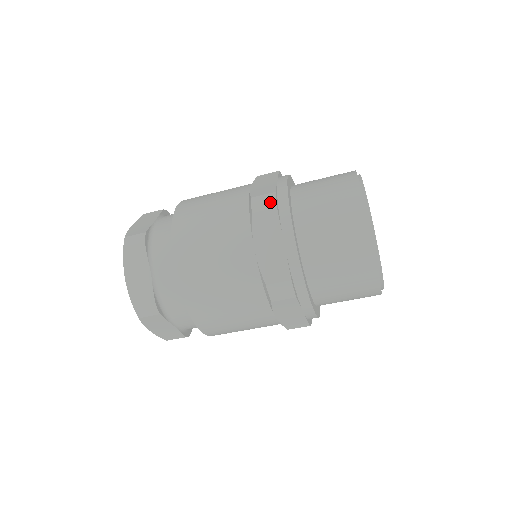
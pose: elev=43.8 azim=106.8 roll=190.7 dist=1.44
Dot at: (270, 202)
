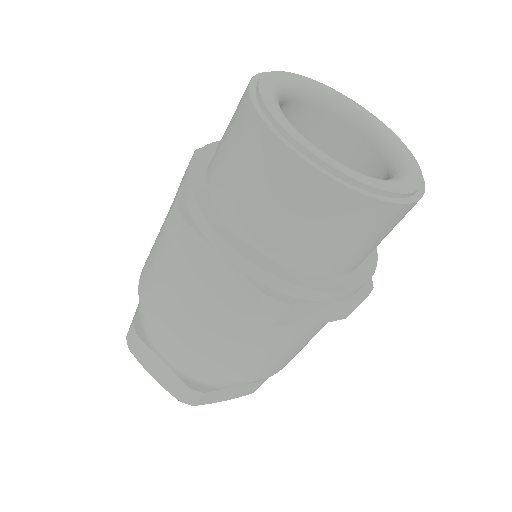
Dot at: (176, 219)
